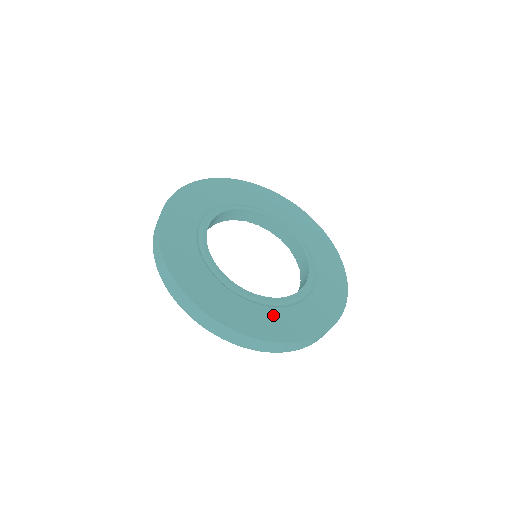
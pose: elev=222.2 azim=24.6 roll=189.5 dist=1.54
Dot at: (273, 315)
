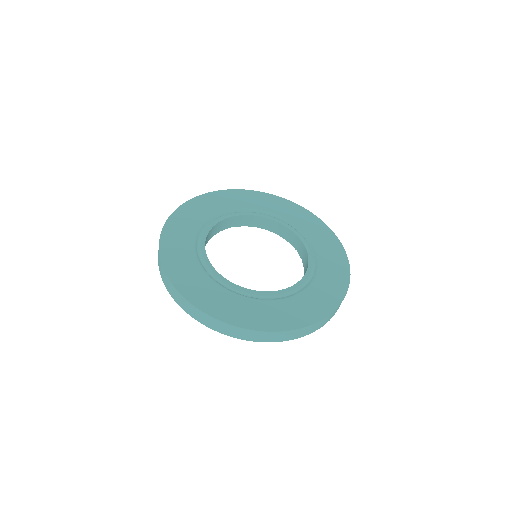
Dot at: (278, 307)
